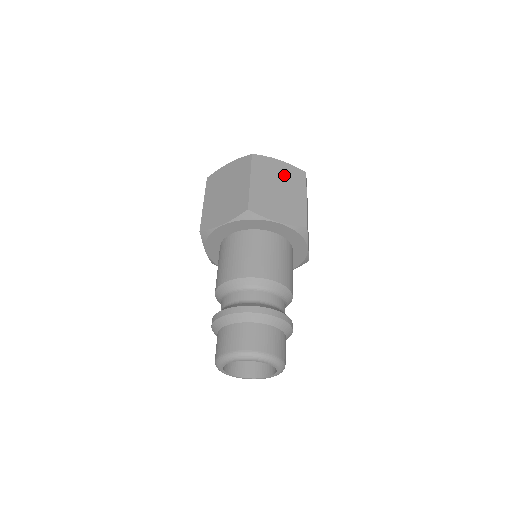
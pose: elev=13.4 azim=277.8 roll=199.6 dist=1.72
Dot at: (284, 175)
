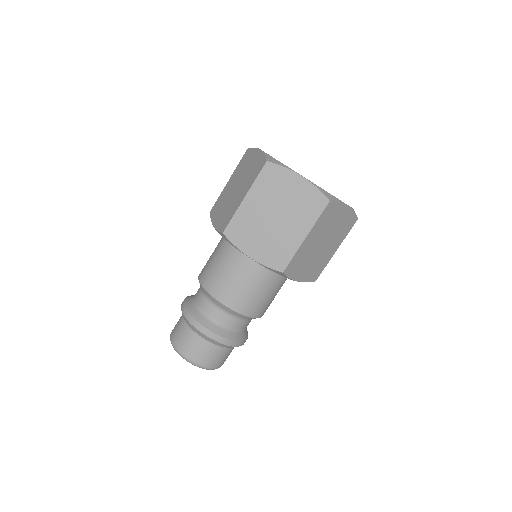
Dot at: (294, 199)
